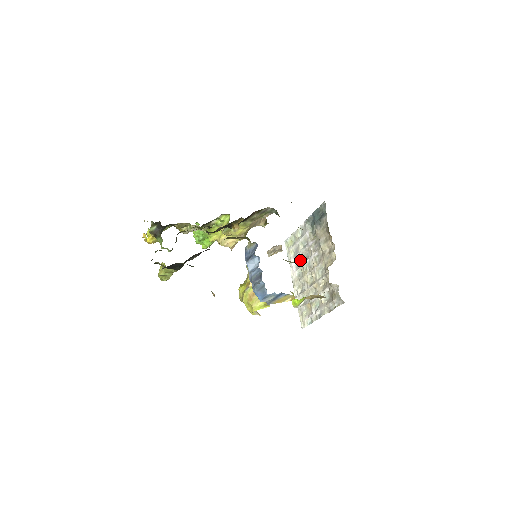
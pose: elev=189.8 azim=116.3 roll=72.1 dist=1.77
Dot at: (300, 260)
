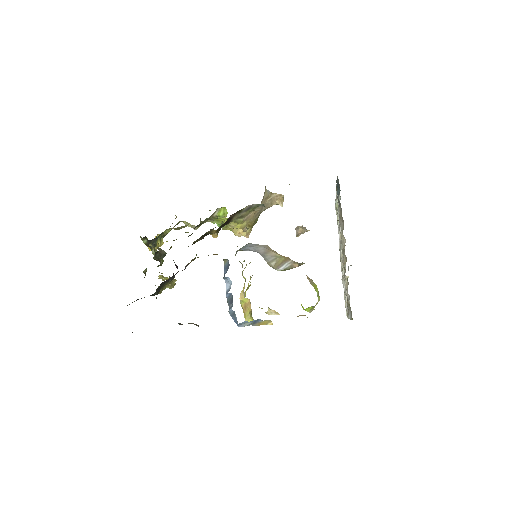
Dot at: (299, 263)
